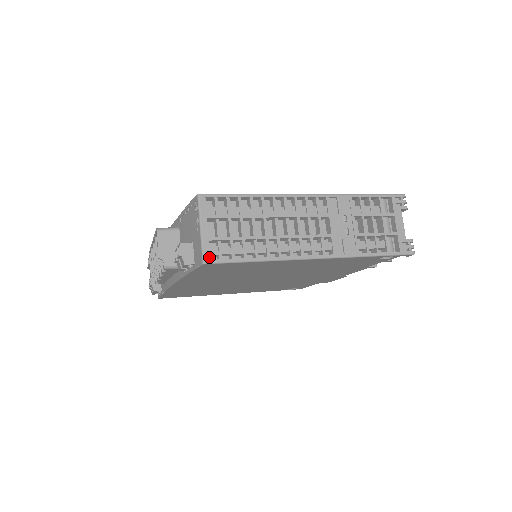
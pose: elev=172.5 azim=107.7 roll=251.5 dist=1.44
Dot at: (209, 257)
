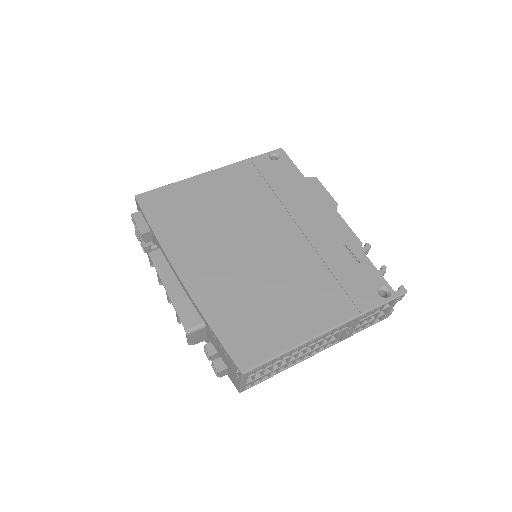
Dot at: occluded
